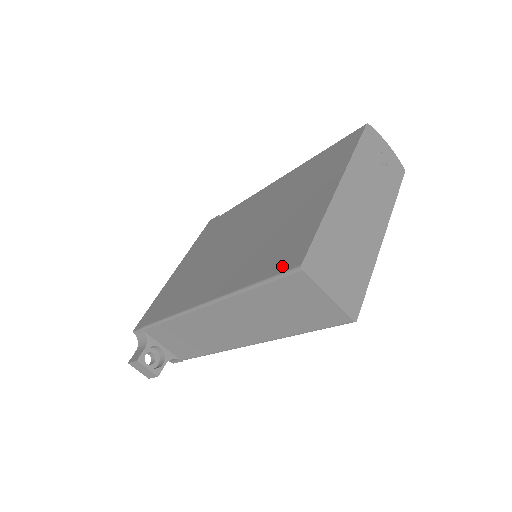
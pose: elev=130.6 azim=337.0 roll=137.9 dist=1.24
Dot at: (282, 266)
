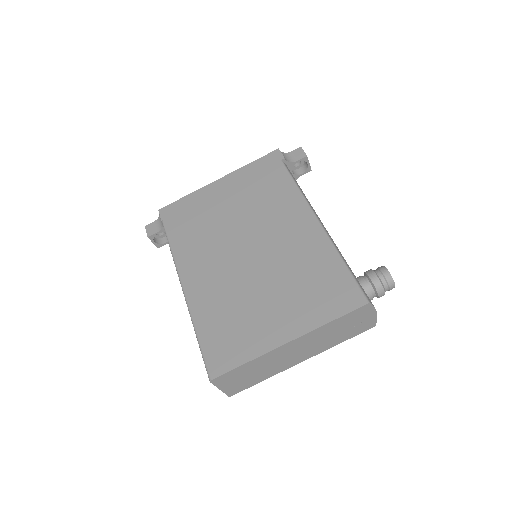
Dot at: (211, 358)
